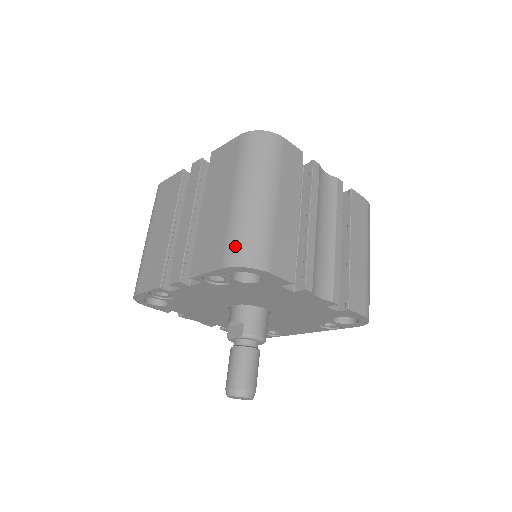
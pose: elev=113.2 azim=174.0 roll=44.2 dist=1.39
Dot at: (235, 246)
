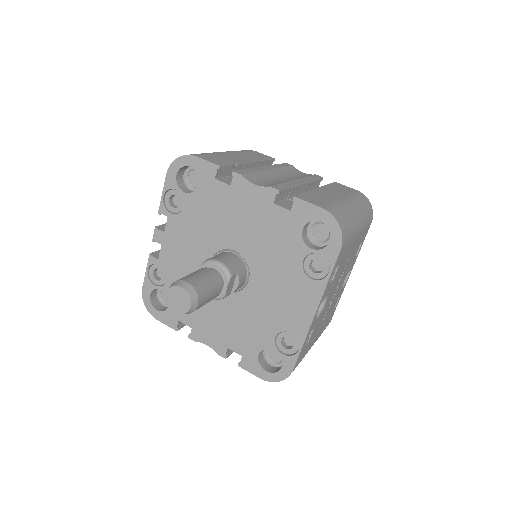
Dot at: occluded
